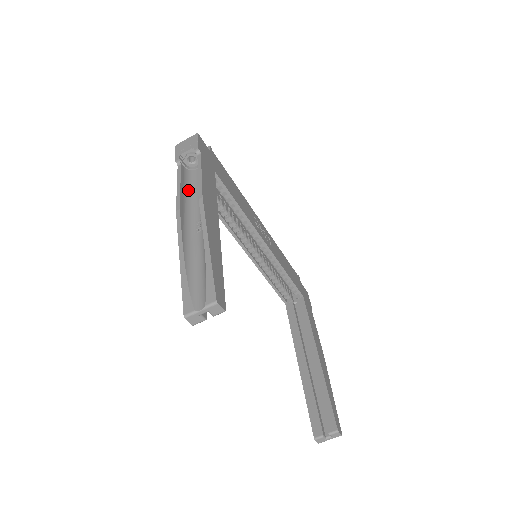
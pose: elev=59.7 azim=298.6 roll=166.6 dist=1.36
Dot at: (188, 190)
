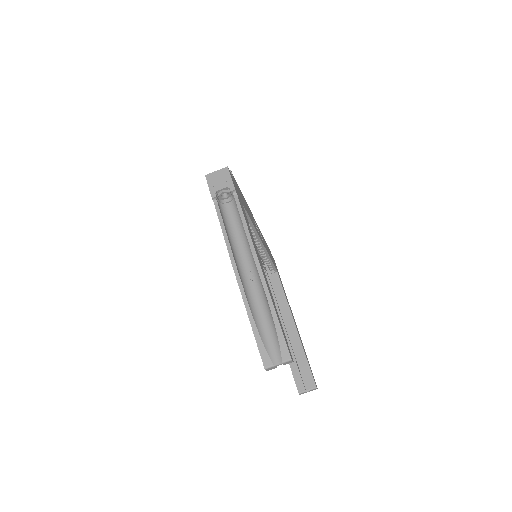
Dot at: (229, 231)
